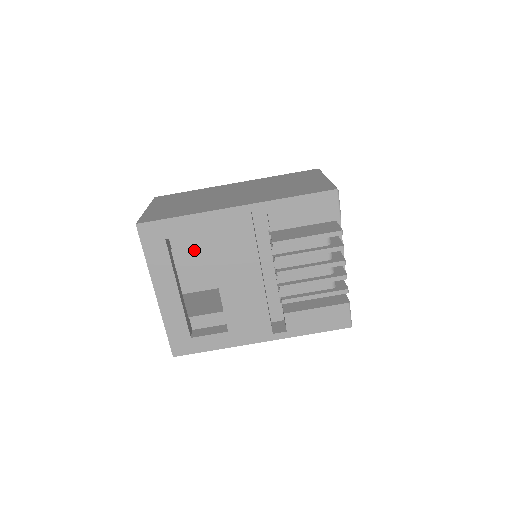
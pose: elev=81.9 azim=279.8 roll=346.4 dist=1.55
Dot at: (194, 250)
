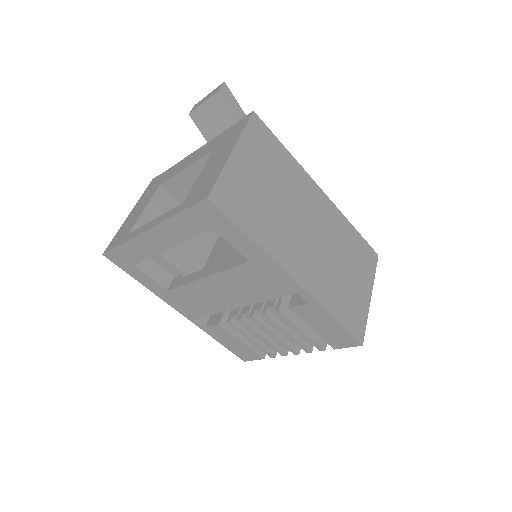
Dot at: occluded
